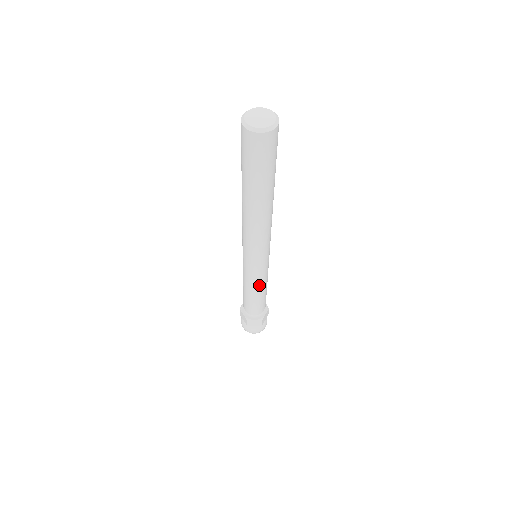
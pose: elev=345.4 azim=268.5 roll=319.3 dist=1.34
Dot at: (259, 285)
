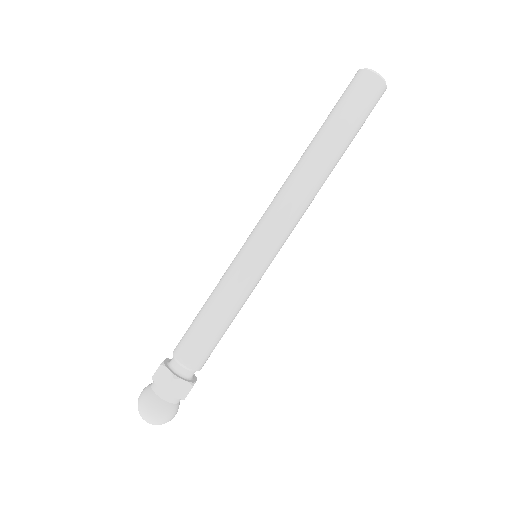
Dot at: (240, 301)
